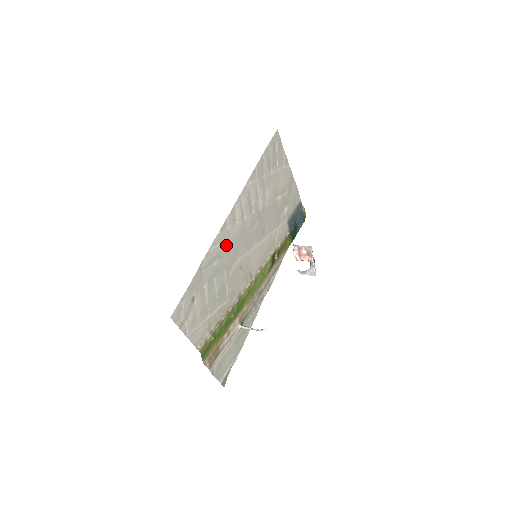
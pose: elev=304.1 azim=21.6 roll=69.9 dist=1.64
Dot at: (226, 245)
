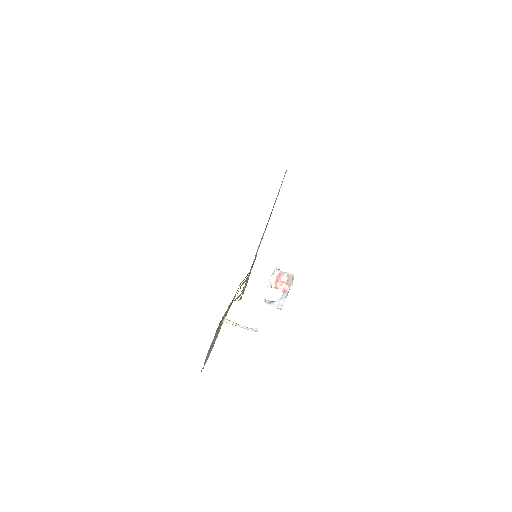
Dot at: occluded
